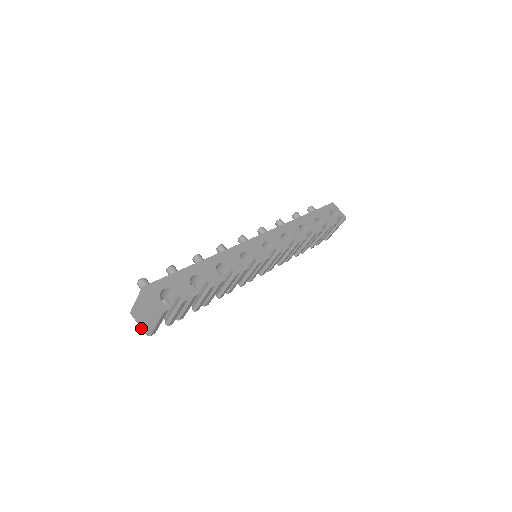
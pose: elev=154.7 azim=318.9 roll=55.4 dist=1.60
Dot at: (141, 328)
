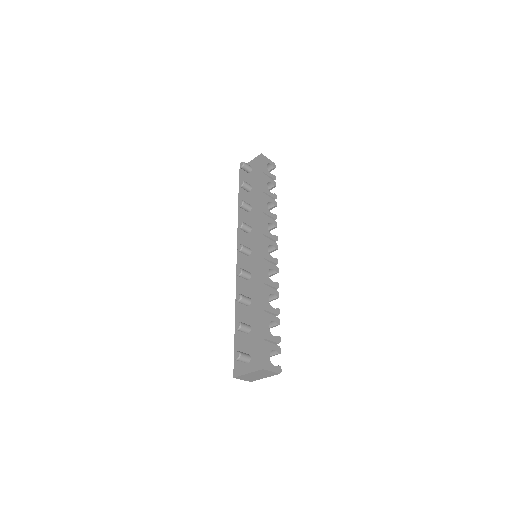
Dot at: occluded
